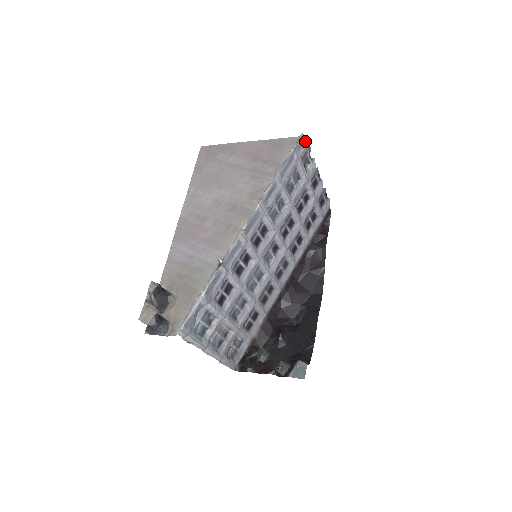
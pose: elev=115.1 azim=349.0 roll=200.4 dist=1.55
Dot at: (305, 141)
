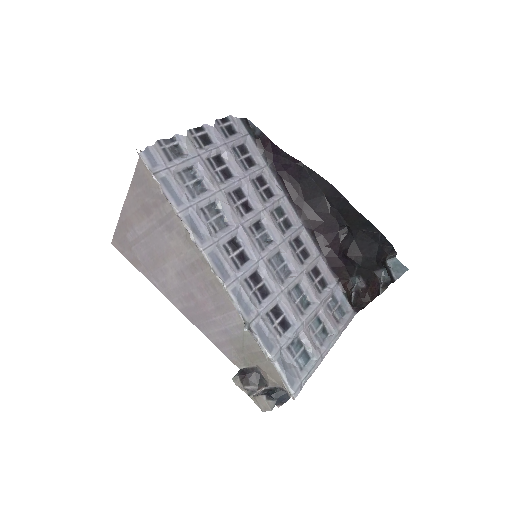
Dot at: (149, 150)
